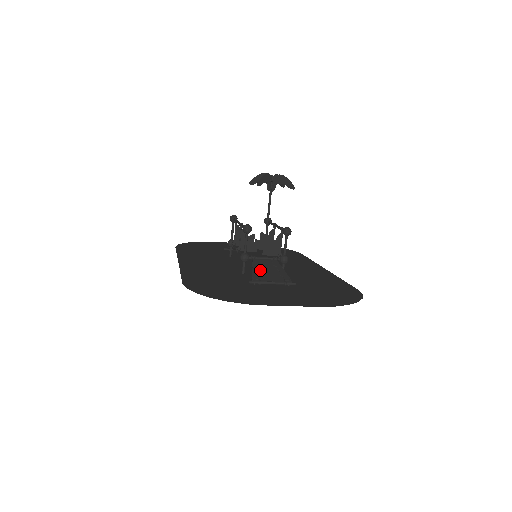
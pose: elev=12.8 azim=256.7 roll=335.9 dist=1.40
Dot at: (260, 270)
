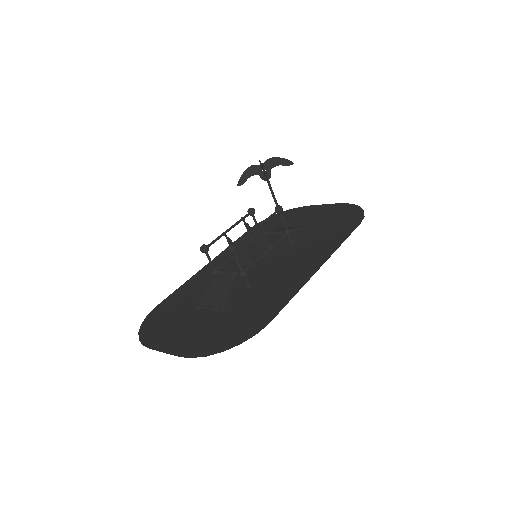
Dot at: (212, 290)
